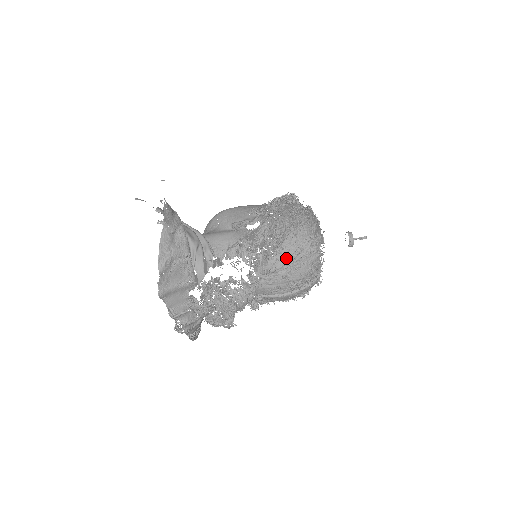
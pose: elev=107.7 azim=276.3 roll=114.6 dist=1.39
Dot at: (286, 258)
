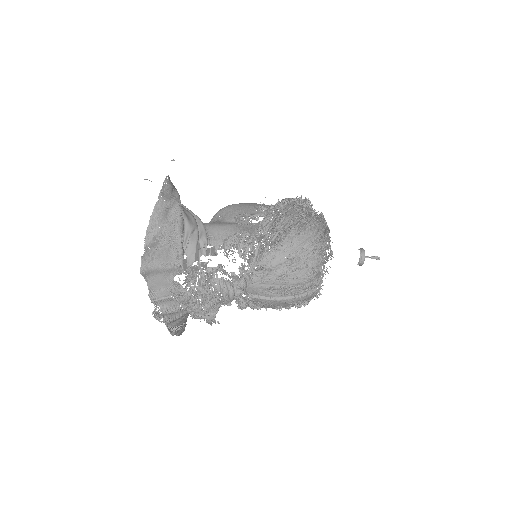
Dot at: (284, 256)
